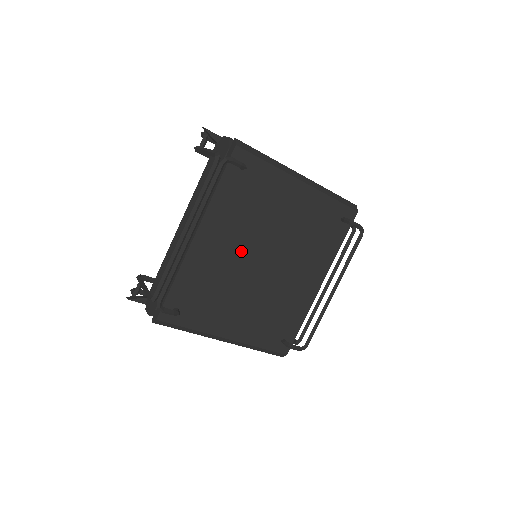
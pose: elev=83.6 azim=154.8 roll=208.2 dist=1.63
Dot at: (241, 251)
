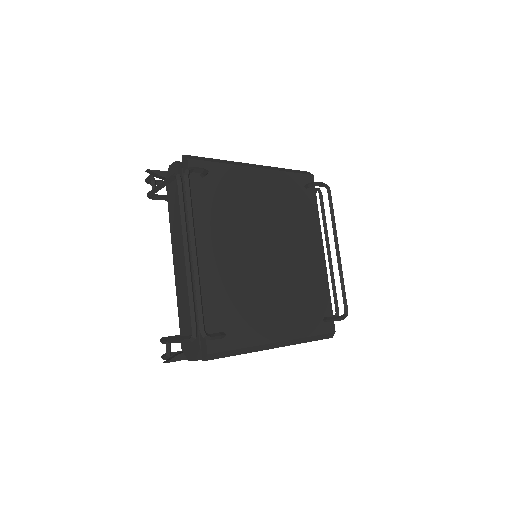
Dot at: (243, 252)
